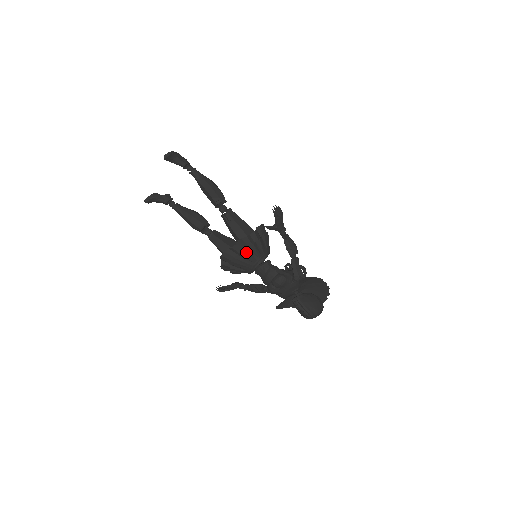
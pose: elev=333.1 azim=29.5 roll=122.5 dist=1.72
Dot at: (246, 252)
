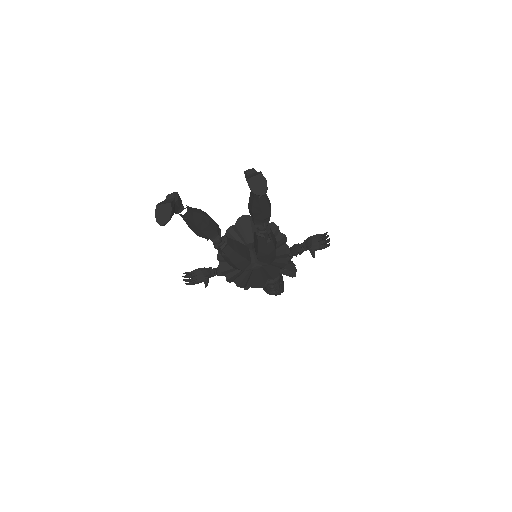
Dot at: occluded
